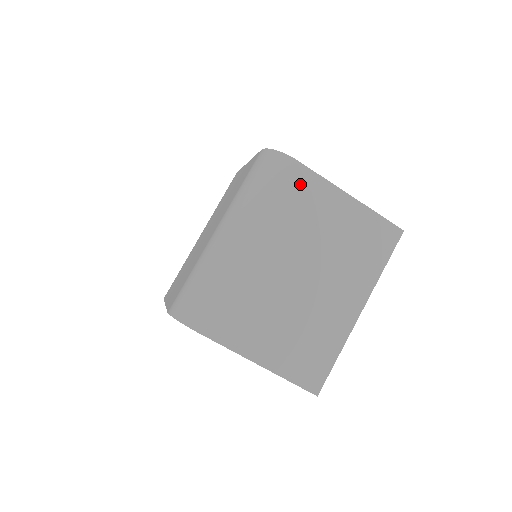
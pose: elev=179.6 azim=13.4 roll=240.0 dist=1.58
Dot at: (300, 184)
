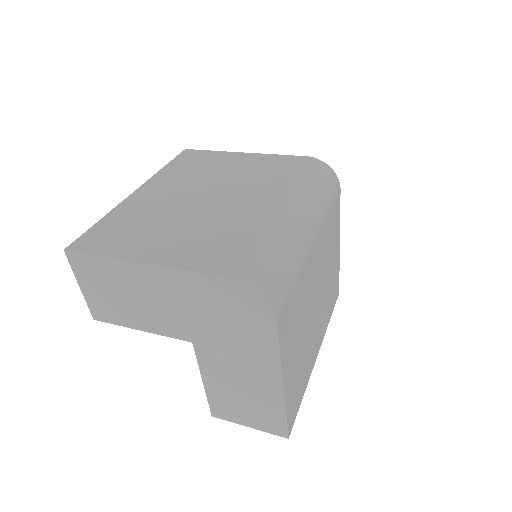
Dot at: (336, 211)
